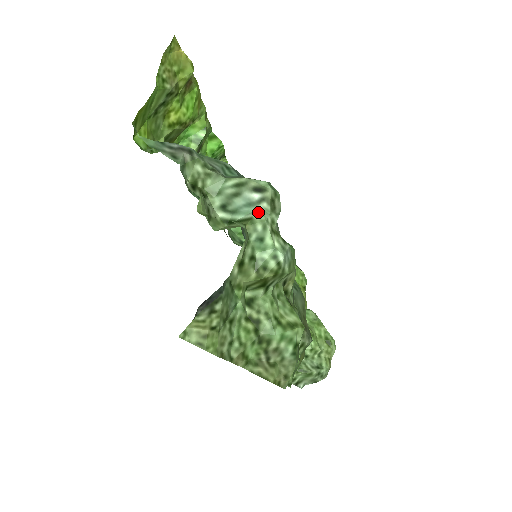
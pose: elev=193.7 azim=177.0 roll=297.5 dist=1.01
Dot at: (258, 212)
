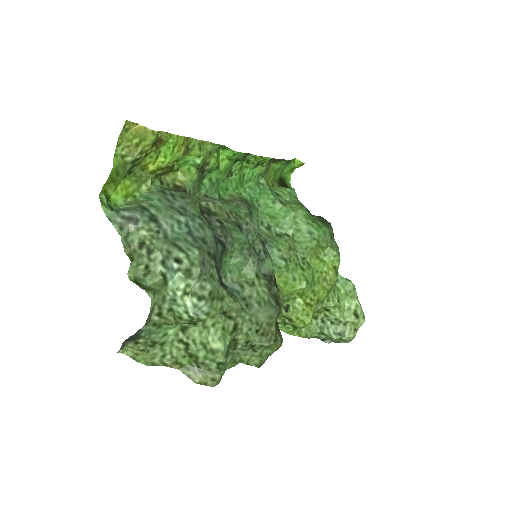
Dot at: (173, 280)
